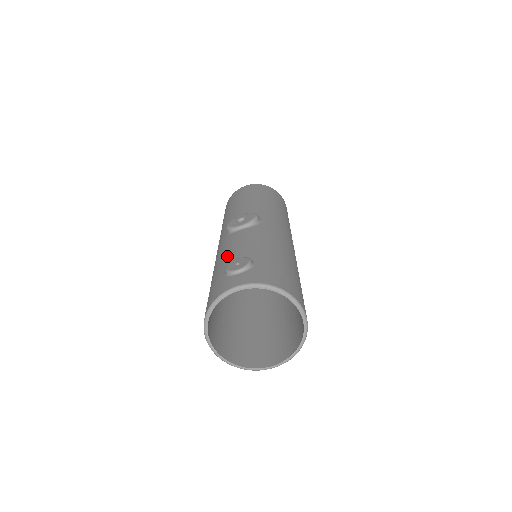
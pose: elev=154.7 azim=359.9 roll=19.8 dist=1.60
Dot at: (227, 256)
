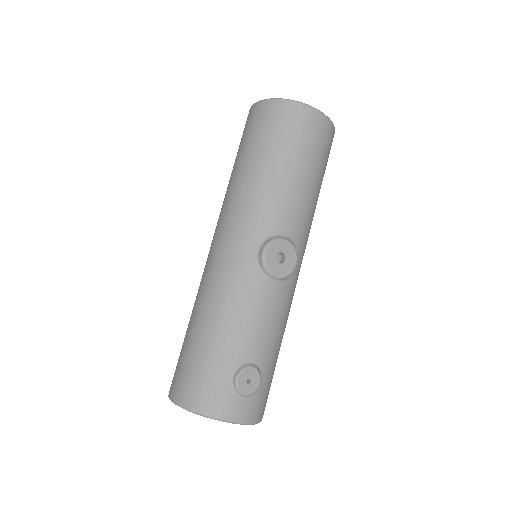
Dot at: (243, 336)
